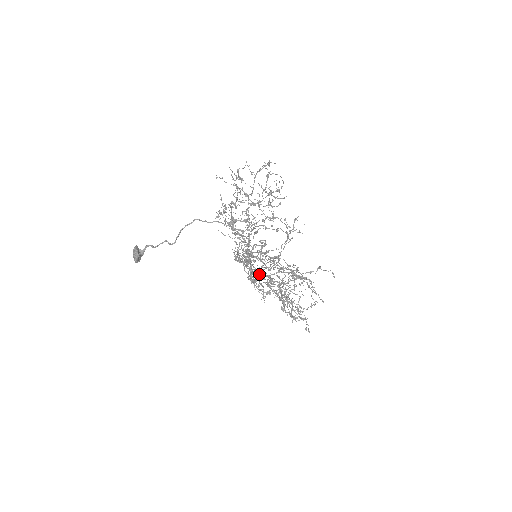
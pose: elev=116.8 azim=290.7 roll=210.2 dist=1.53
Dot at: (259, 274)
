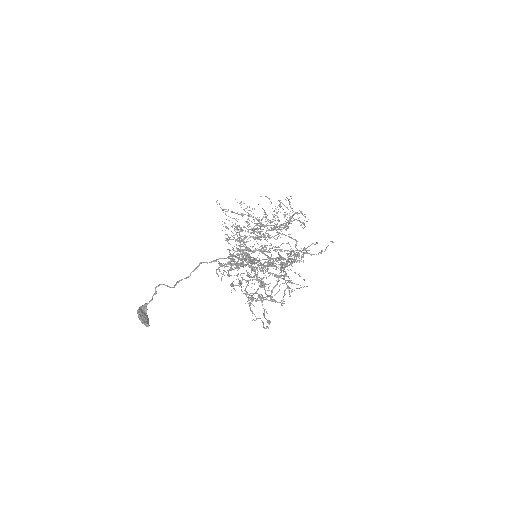
Dot at: occluded
